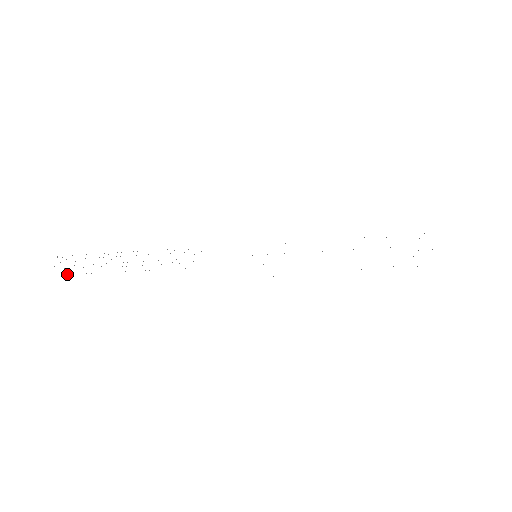
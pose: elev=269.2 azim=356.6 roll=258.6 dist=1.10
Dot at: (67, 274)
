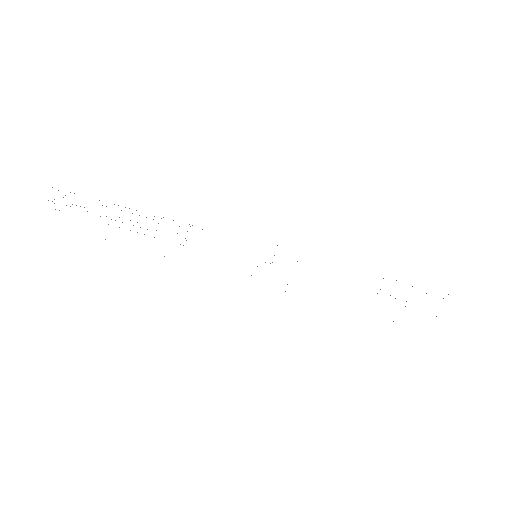
Dot at: occluded
